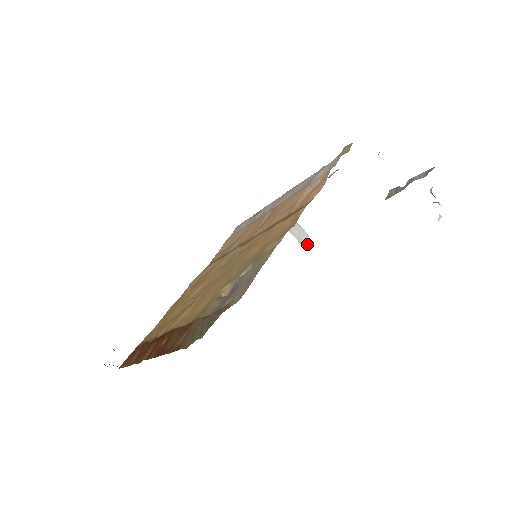
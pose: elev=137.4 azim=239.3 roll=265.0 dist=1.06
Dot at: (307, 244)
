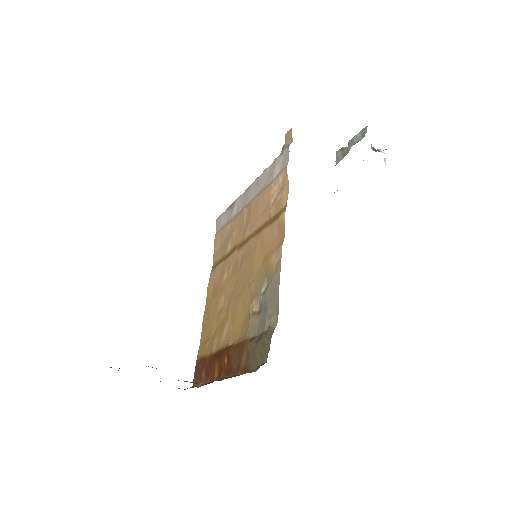
Dot at: occluded
